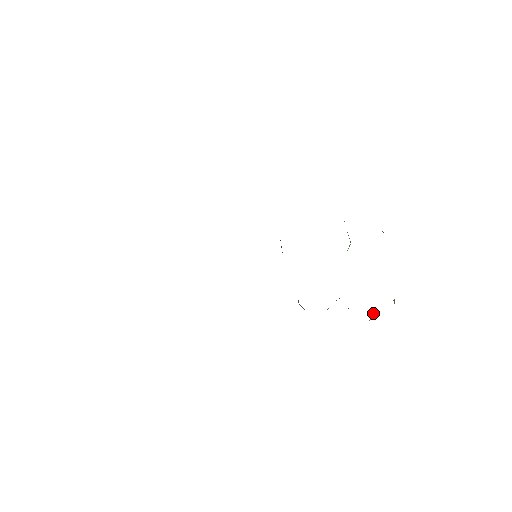
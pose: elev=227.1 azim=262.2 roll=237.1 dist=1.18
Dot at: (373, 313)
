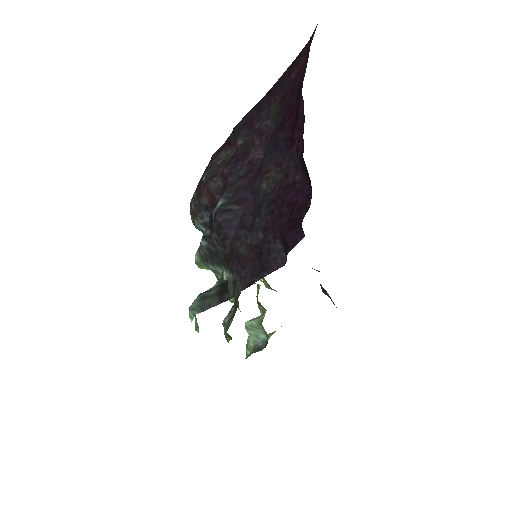
Dot at: occluded
